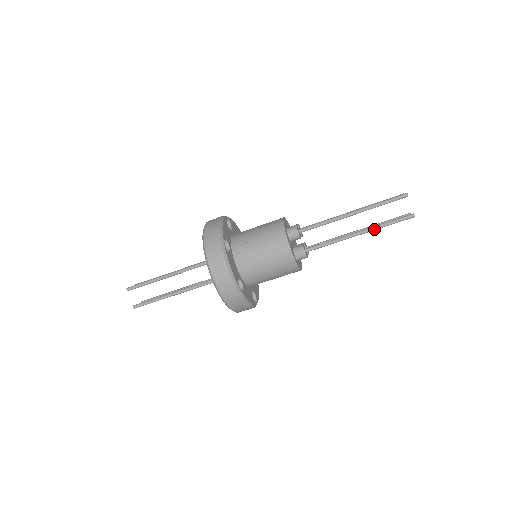
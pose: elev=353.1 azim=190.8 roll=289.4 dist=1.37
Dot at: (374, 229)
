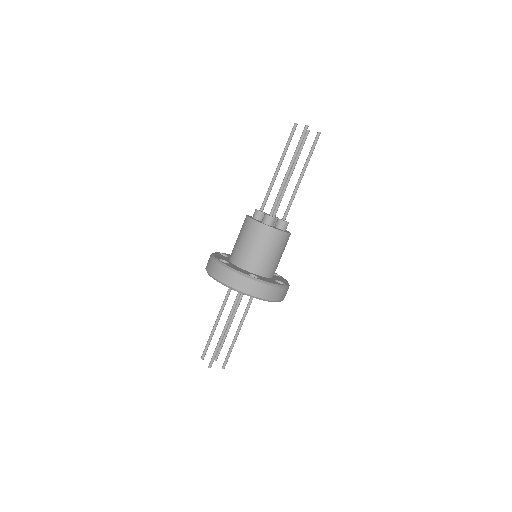
Dot at: (307, 165)
